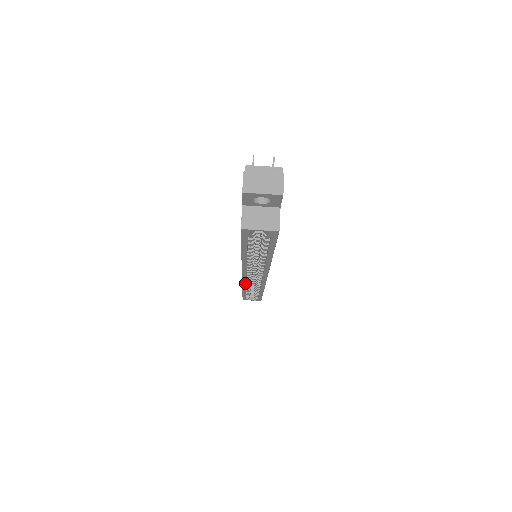
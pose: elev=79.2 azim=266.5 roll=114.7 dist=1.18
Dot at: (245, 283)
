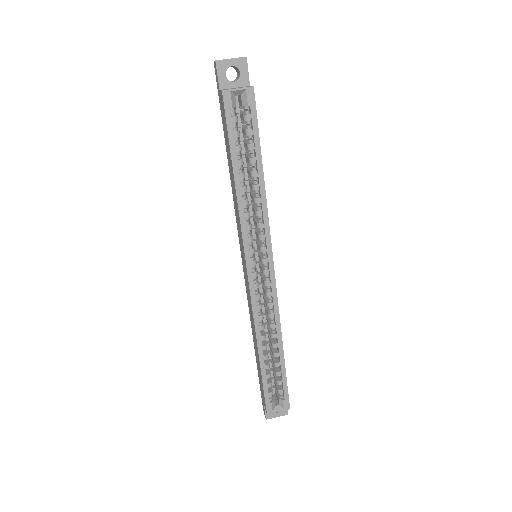
Dot at: (256, 310)
